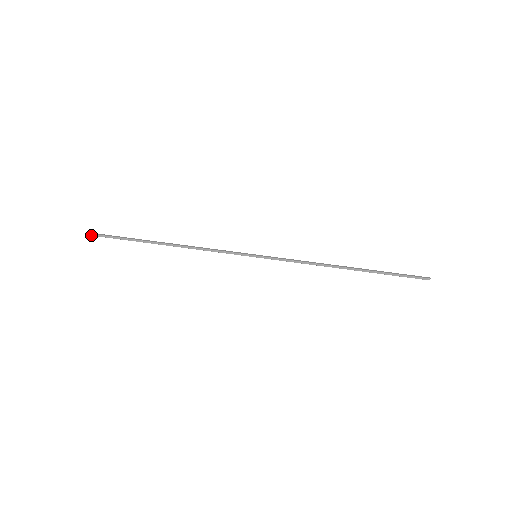
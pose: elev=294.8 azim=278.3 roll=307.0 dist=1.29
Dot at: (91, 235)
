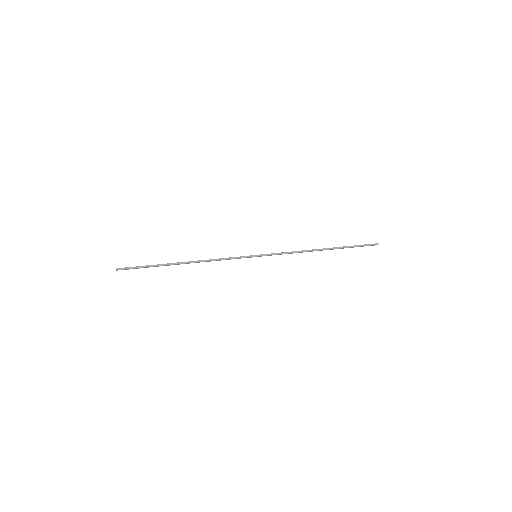
Dot at: occluded
